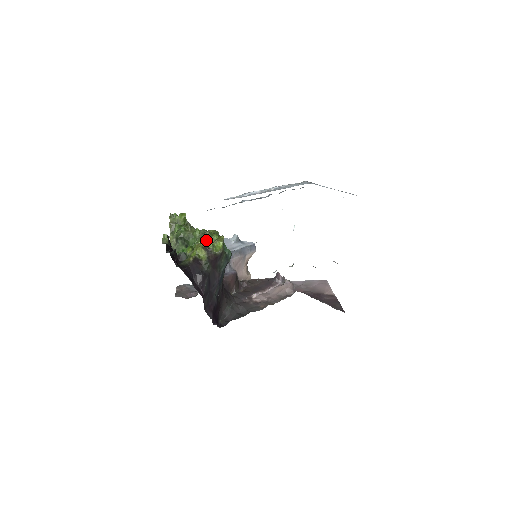
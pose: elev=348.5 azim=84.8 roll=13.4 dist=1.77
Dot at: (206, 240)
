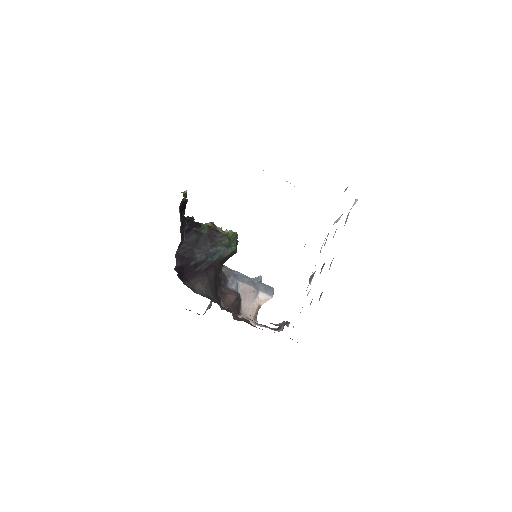
Dot at: occluded
